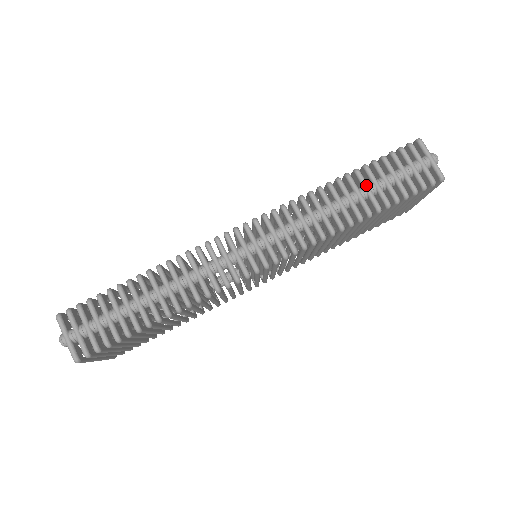
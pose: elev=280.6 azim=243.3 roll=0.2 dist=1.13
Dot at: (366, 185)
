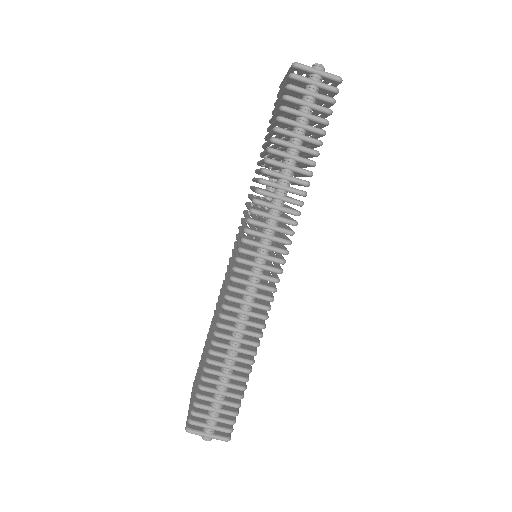
Dot at: (291, 145)
